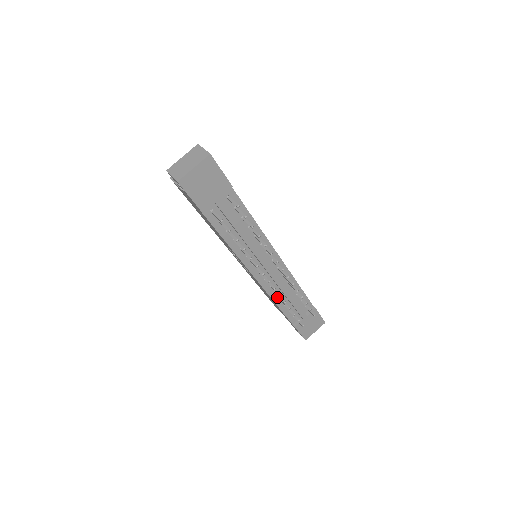
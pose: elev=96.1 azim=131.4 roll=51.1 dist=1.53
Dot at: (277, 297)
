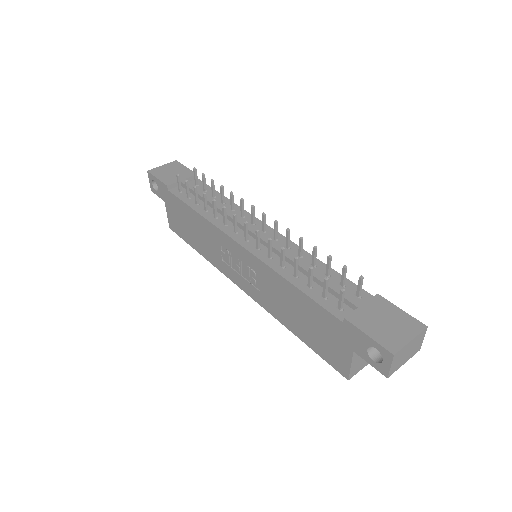
Dot at: (287, 273)
